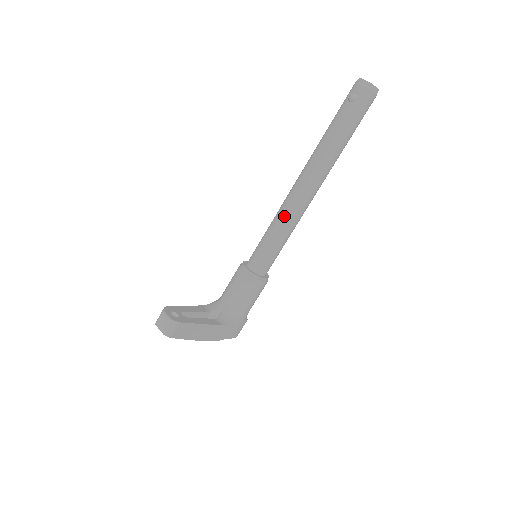
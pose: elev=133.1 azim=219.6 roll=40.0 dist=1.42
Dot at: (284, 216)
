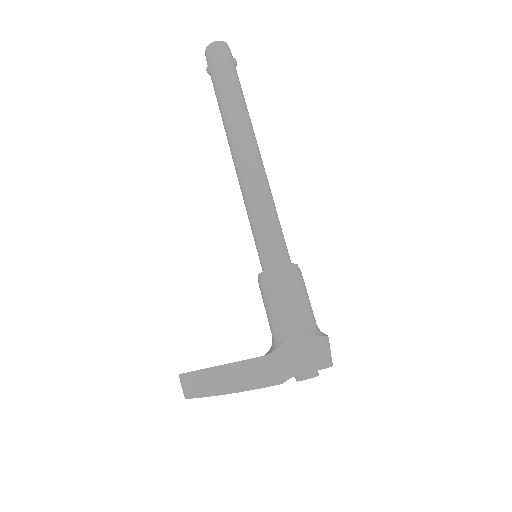
Dot at: (243, 197)
